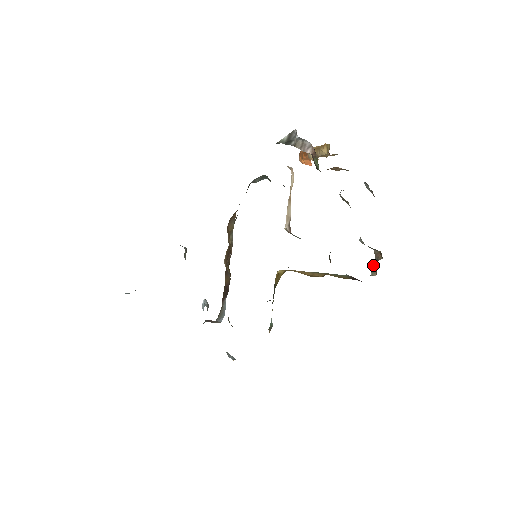
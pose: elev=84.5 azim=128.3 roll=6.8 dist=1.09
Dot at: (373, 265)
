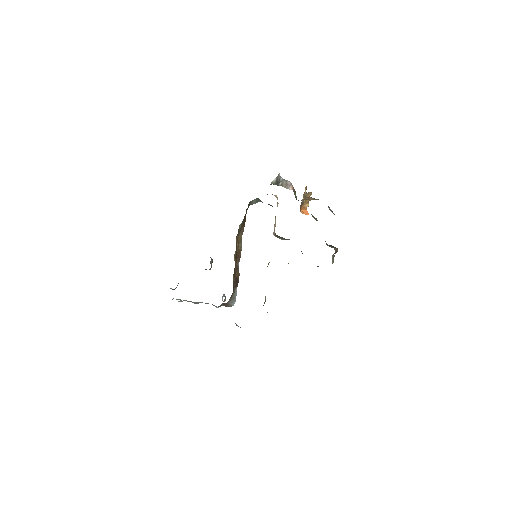
Dot at: (333, 257)
